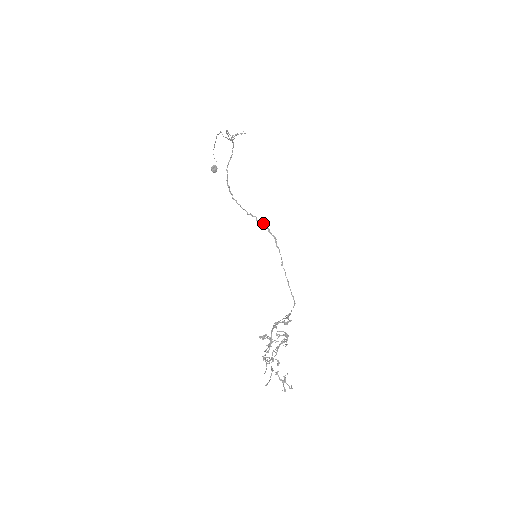
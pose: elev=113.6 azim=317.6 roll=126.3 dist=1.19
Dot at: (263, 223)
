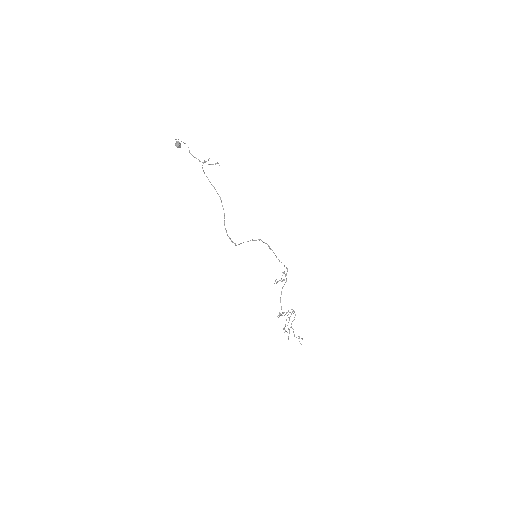
Dot at: occluded
